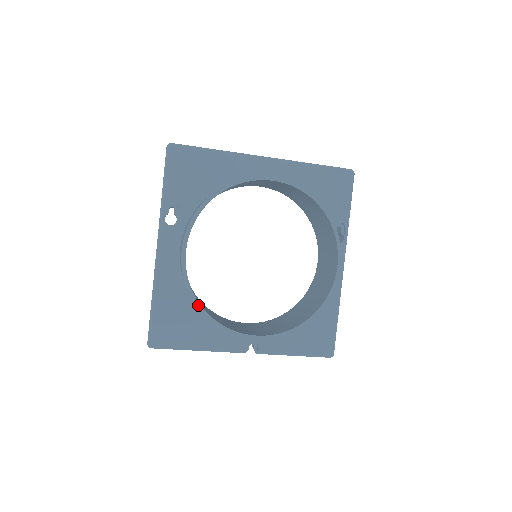
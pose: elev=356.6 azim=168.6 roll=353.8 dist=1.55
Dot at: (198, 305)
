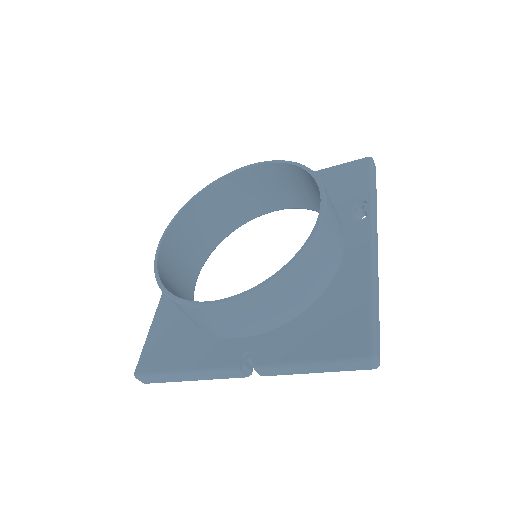
Dot at: (160, 284)
